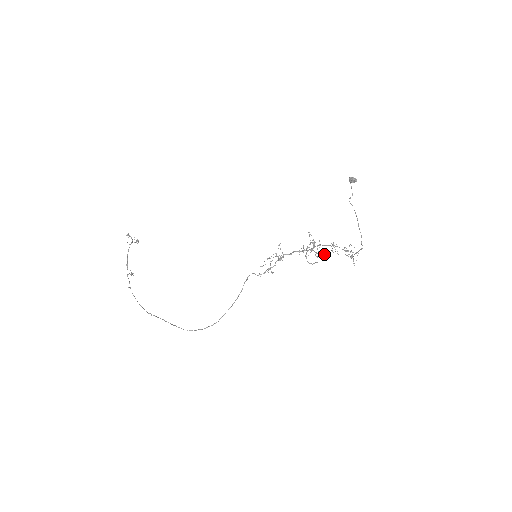
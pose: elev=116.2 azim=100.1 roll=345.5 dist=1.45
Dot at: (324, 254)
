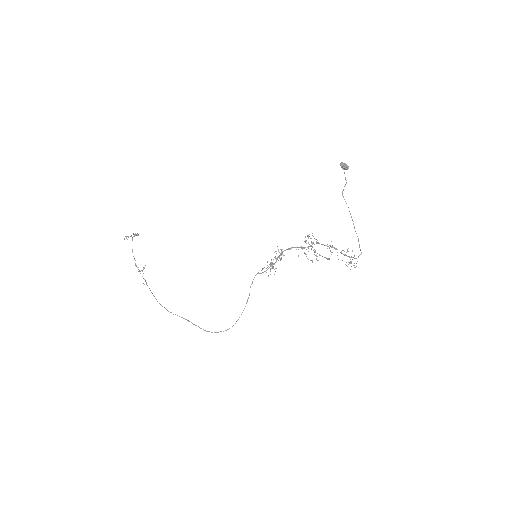
Dot at: occluded
